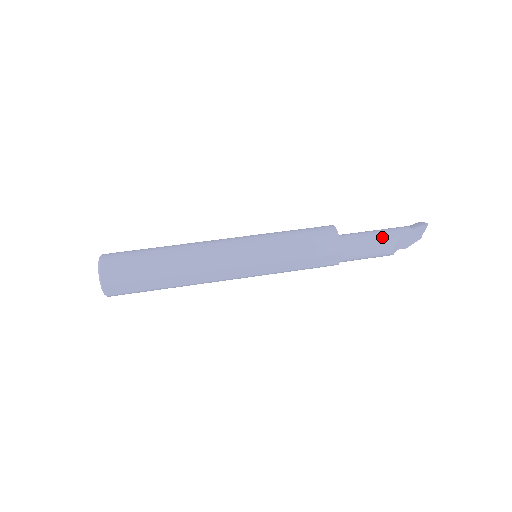
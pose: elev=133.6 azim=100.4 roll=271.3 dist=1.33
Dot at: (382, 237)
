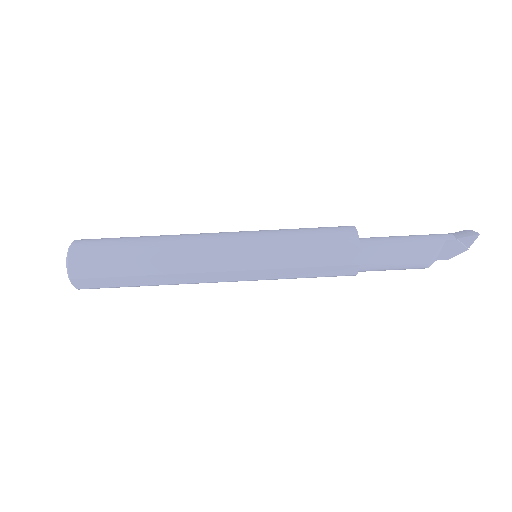
Dot at: (416, 246)
